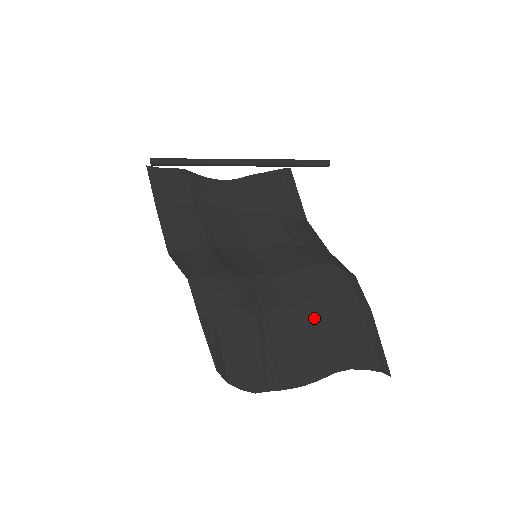
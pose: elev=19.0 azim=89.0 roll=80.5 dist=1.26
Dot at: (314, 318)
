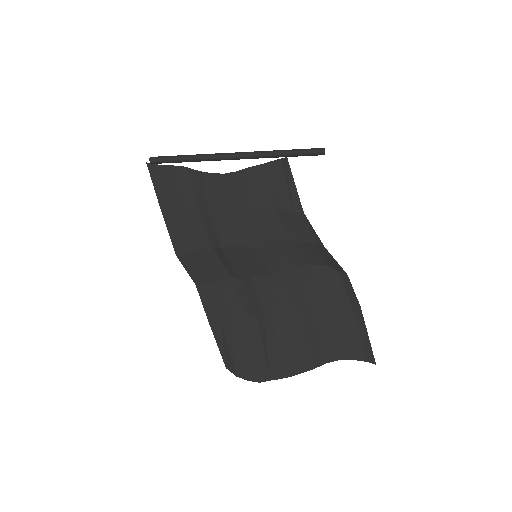
Dot at: (309, 315)
